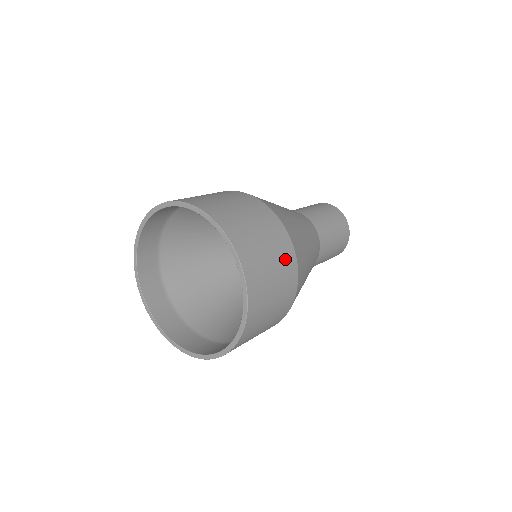
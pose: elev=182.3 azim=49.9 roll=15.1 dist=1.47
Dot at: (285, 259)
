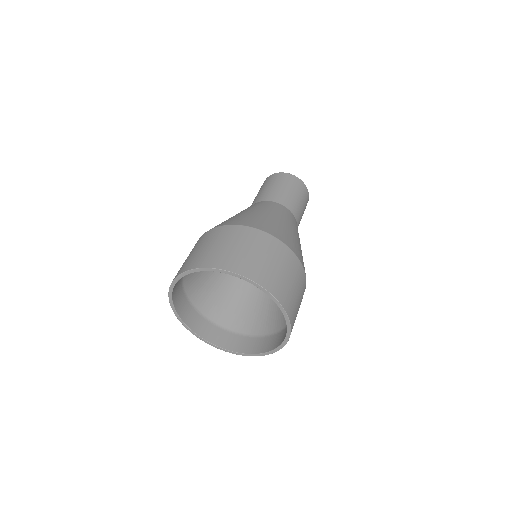
Dot at: (269, 246)
